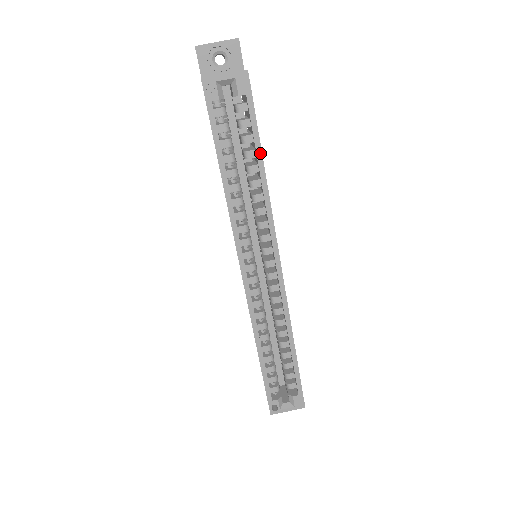
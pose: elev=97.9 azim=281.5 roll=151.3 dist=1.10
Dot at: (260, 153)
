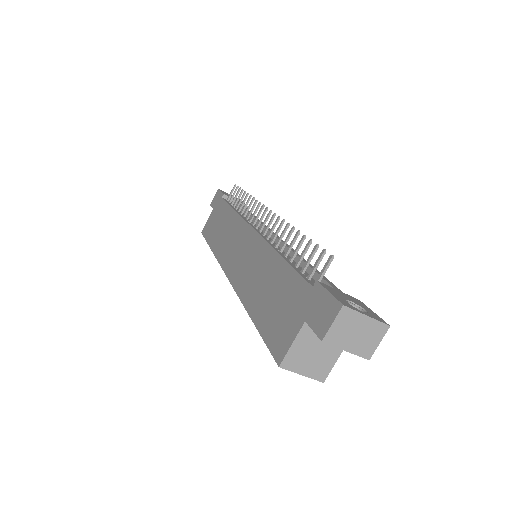
Dot at: occluded
